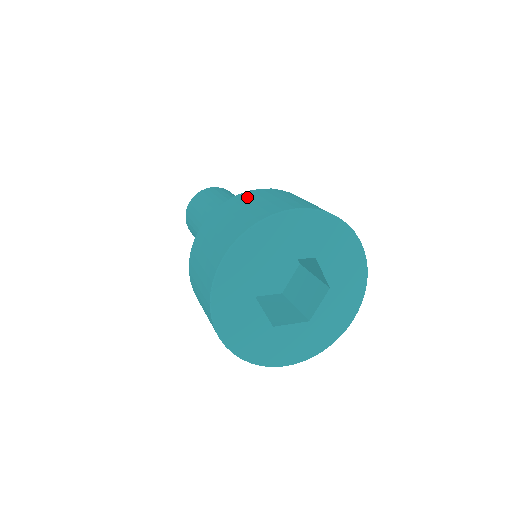
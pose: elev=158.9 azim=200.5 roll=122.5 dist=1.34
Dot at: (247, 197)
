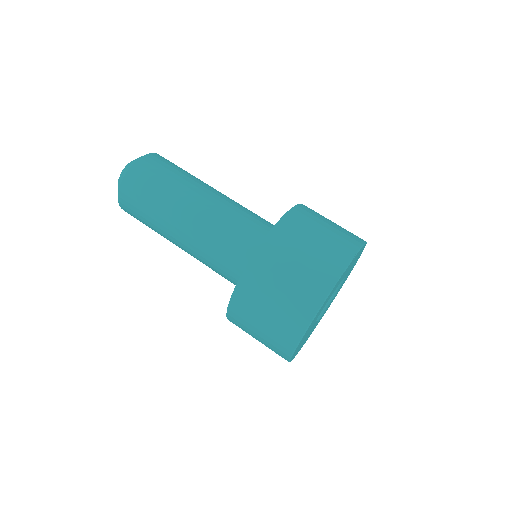
Dot at: (307, 216)
